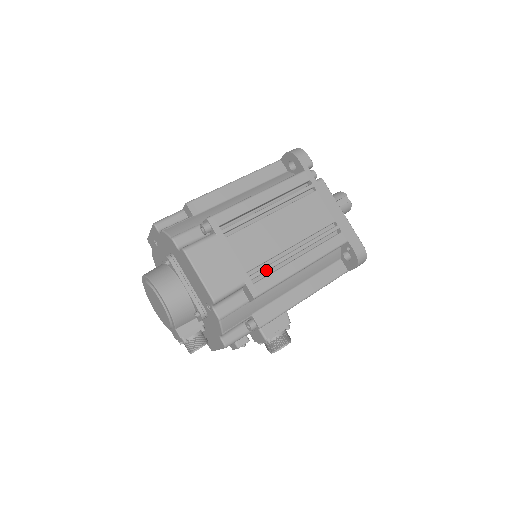
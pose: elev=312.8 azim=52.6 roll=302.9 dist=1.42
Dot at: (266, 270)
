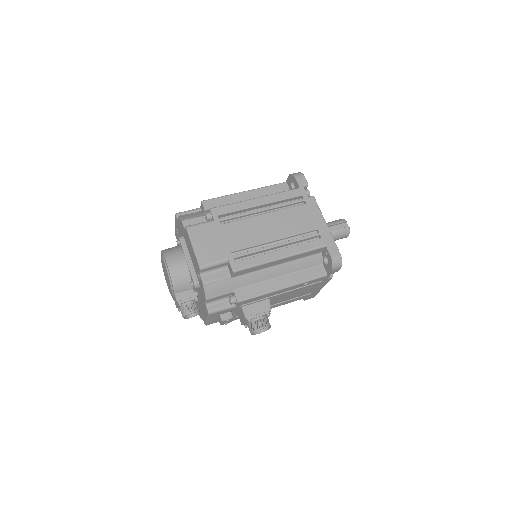
Dot at: (248, 254)
